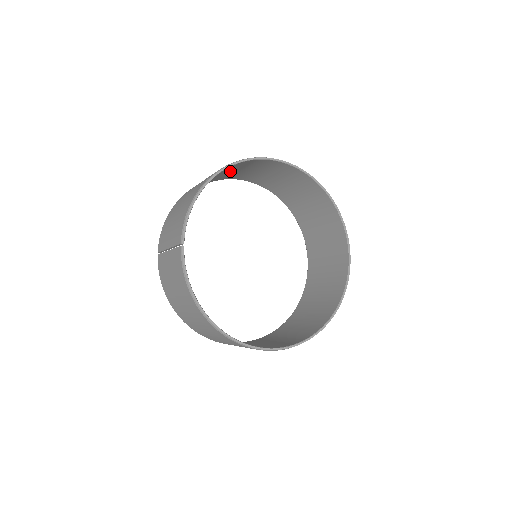
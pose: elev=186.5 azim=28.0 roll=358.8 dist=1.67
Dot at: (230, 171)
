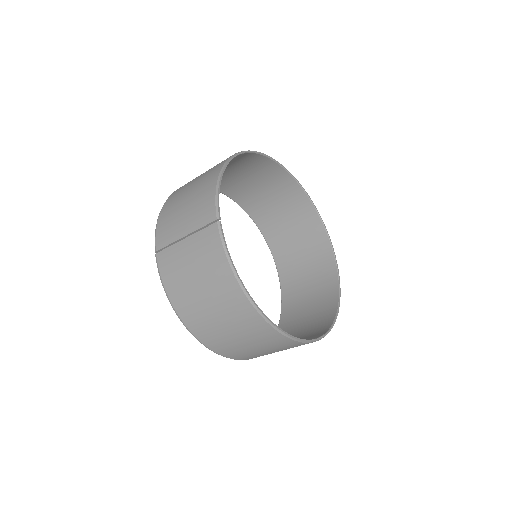
Dot at: occluded
